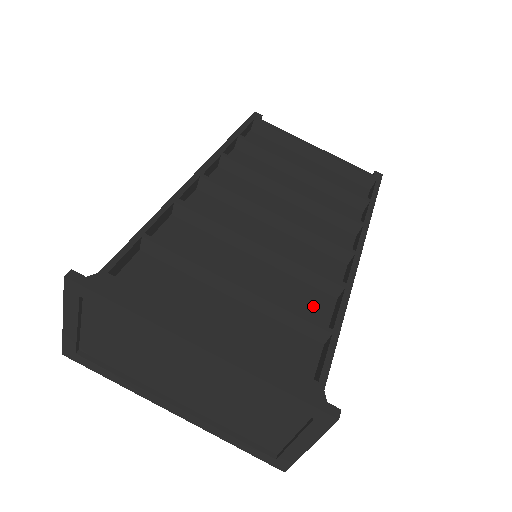
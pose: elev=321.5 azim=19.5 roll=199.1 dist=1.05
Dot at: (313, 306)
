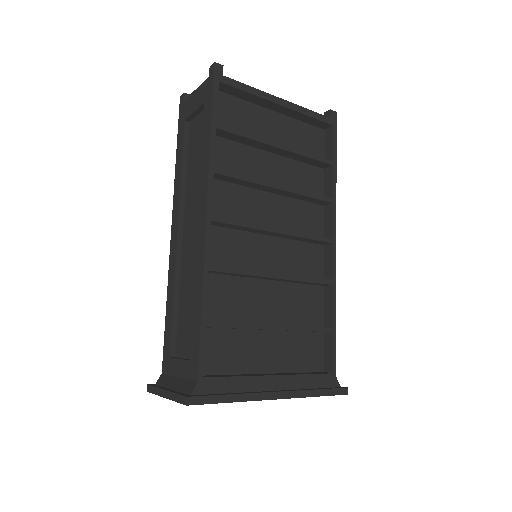
Dot at: (312, 303)
